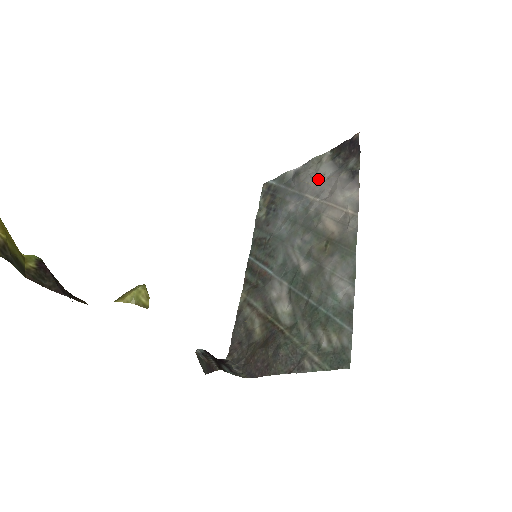
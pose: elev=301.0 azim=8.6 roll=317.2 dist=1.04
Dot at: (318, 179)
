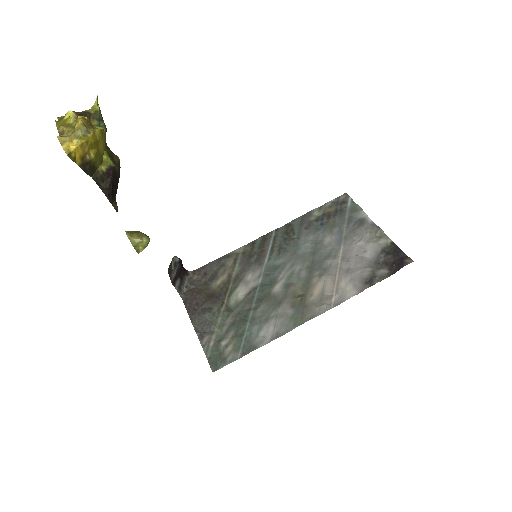
Dot at: (360, 248)
